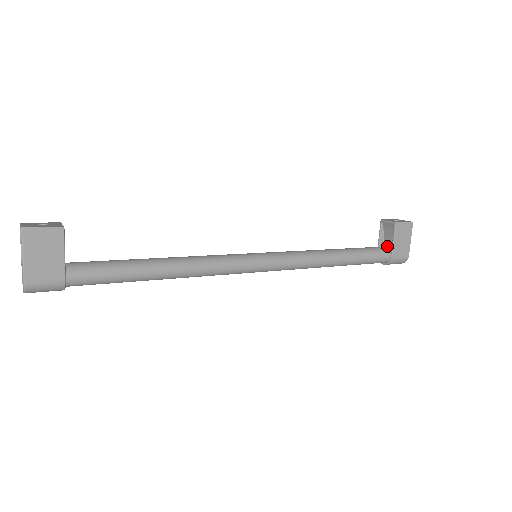
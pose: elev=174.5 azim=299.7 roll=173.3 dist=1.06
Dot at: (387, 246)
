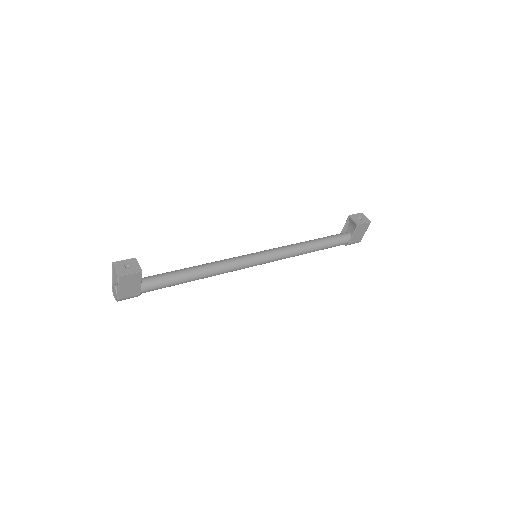
Dot at: (348, 233)
